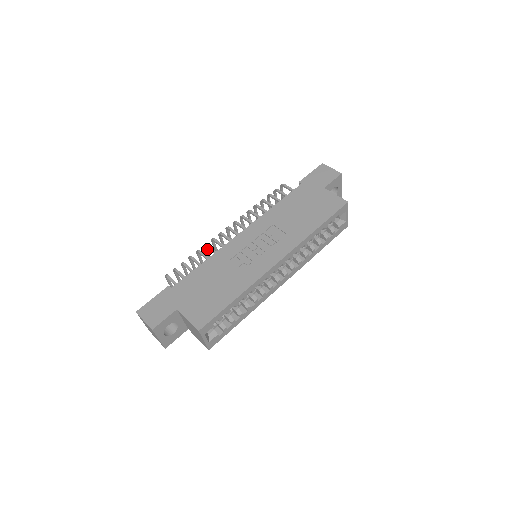
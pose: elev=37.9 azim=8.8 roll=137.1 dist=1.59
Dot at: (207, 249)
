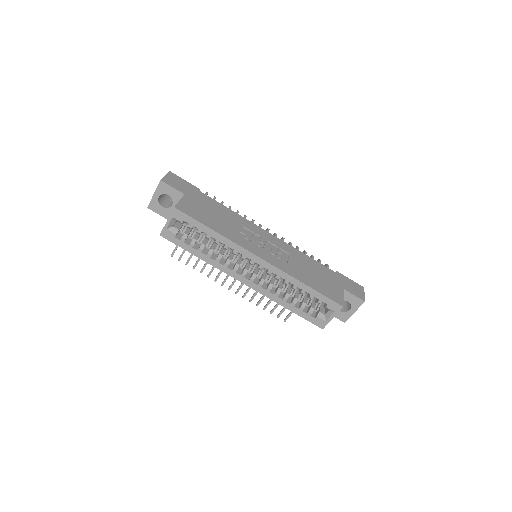
Dot at: occluded
